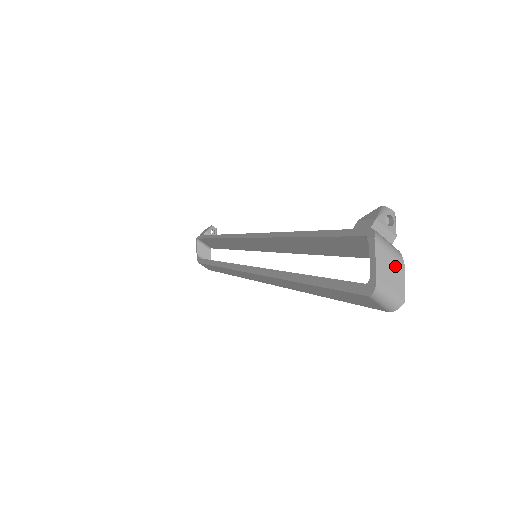
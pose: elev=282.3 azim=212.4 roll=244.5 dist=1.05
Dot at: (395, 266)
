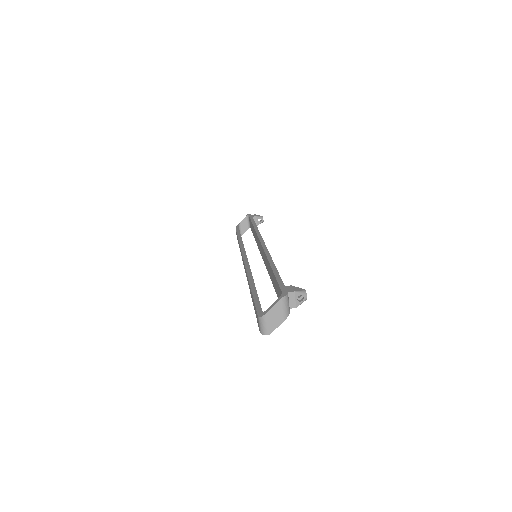
Dot at: (280, 317)
